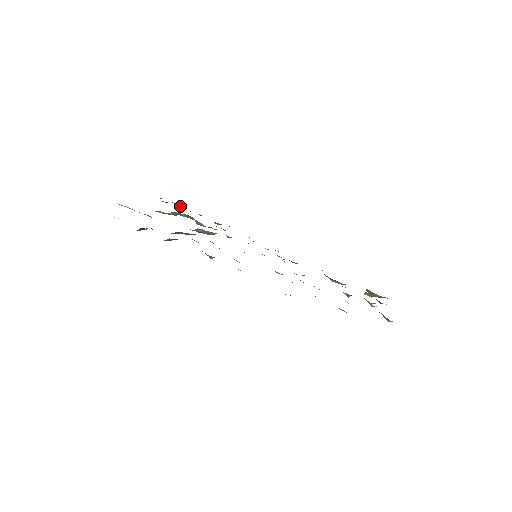
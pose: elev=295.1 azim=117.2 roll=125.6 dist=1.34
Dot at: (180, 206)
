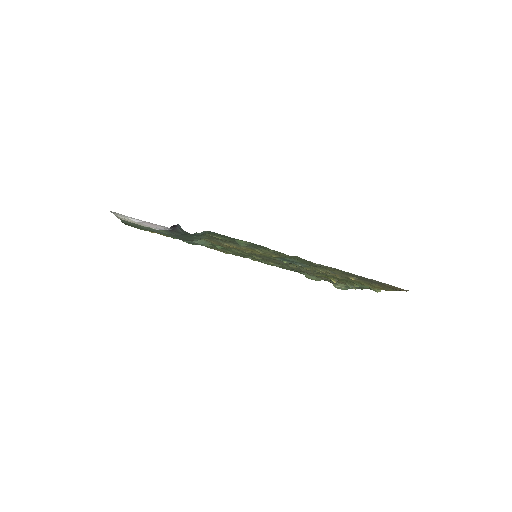
Dot at: (153, 232)
